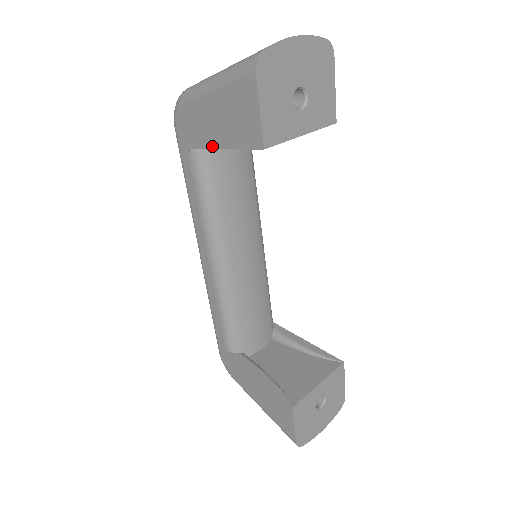
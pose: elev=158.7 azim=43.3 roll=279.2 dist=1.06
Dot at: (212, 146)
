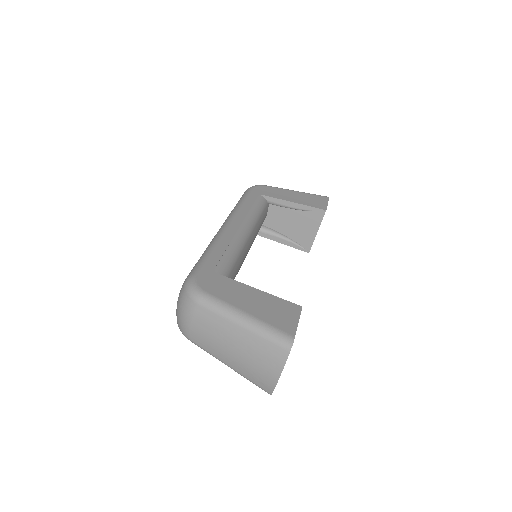
Dot at: occluded
